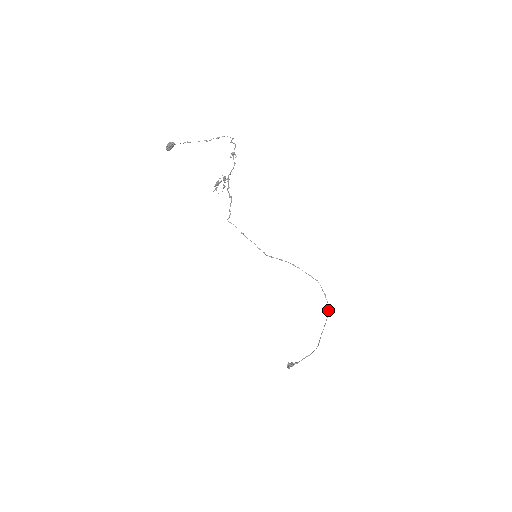
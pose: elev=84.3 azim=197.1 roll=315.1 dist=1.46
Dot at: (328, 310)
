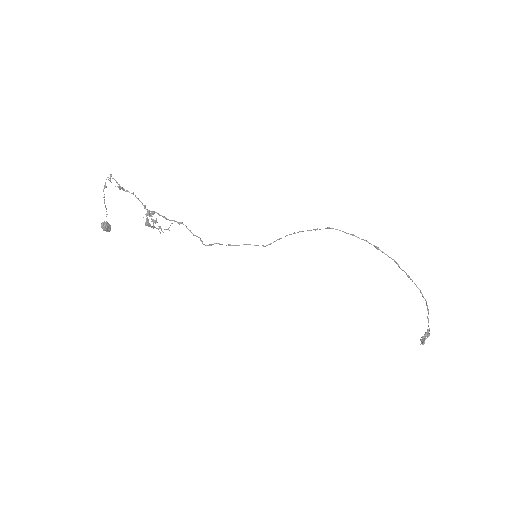
Dot at: (378, 249)
